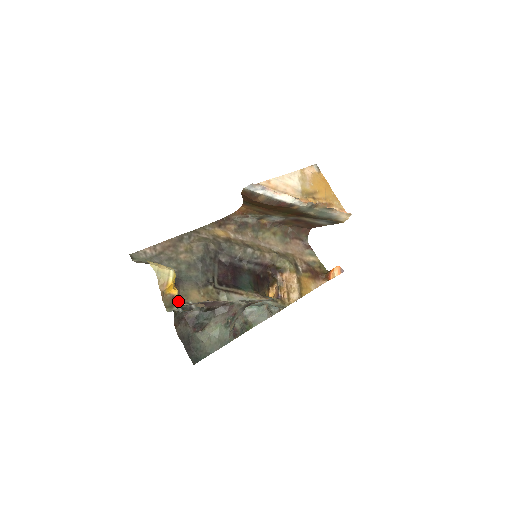
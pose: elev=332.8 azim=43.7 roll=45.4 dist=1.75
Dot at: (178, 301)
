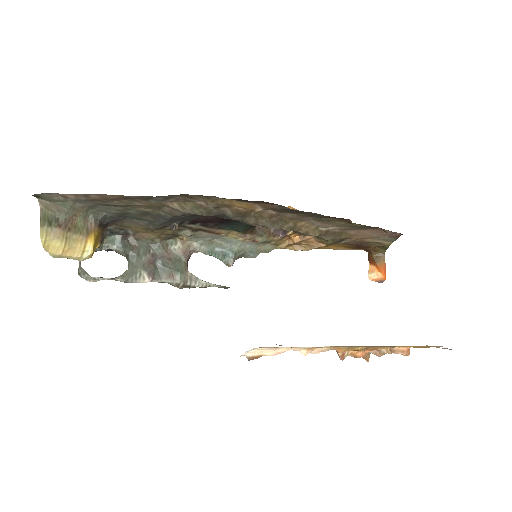
Dot at: (108, 227)
